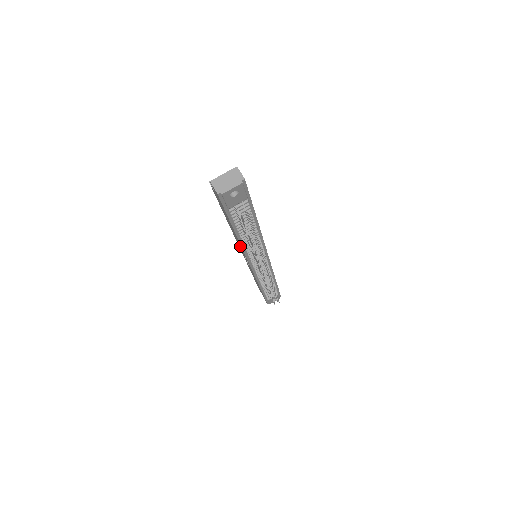
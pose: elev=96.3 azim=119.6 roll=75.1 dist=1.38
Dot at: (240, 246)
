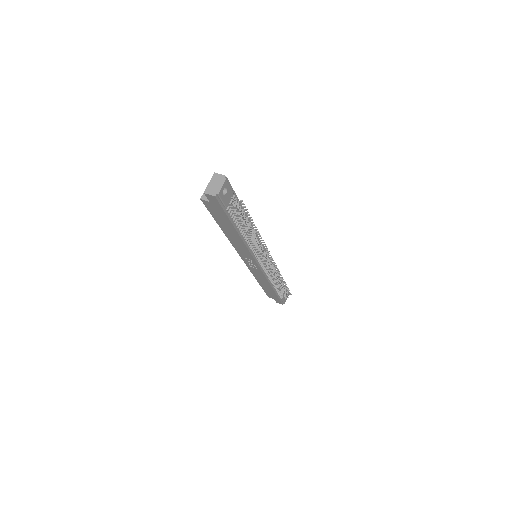
Dot at: (243, 249)
